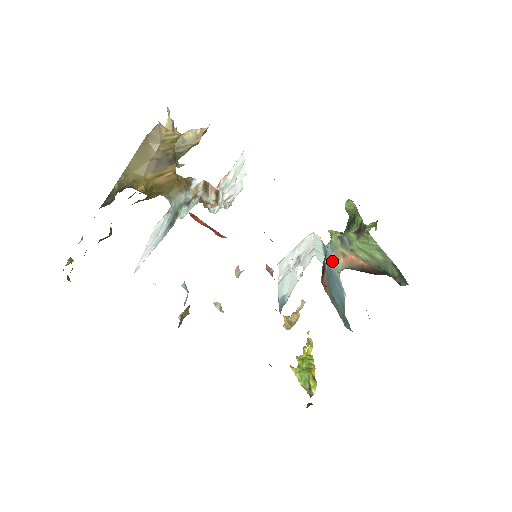
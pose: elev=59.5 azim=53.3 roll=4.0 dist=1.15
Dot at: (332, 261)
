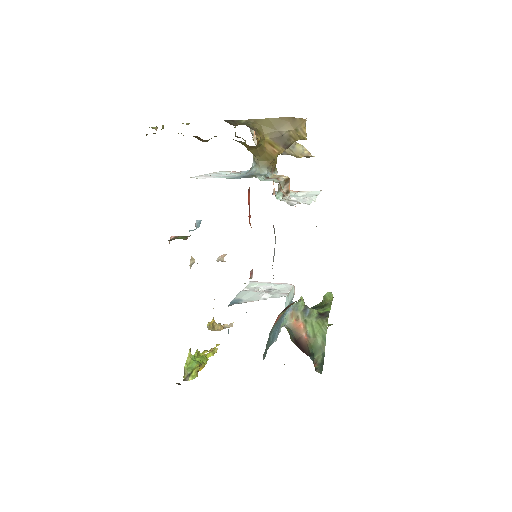
Dot at: (287, 314)
